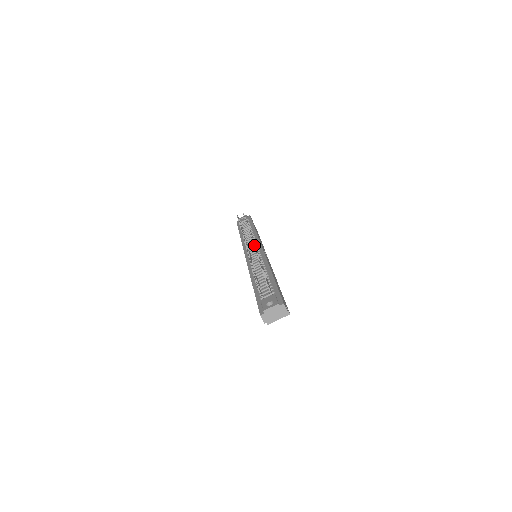
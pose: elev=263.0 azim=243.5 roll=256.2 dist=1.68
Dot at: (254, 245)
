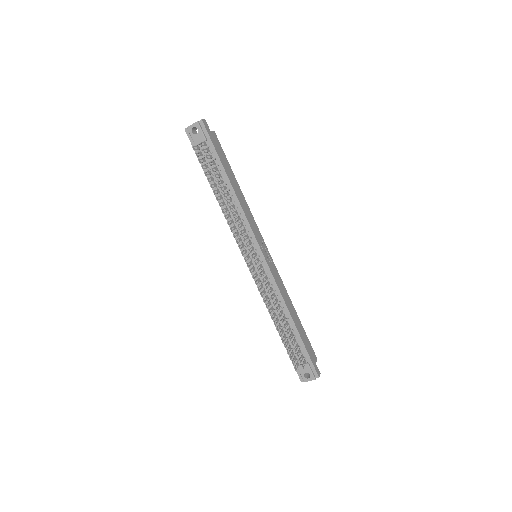
Dot at: occluded
